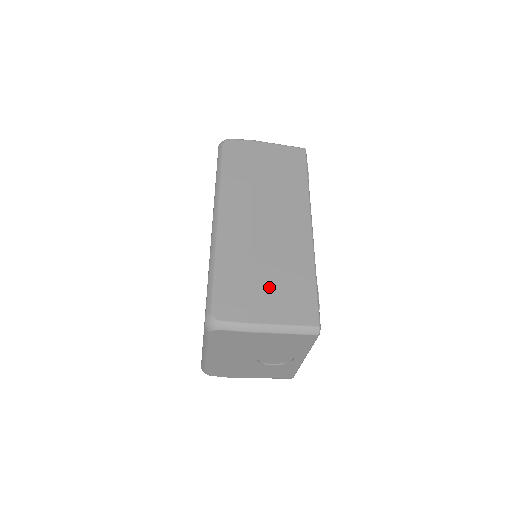
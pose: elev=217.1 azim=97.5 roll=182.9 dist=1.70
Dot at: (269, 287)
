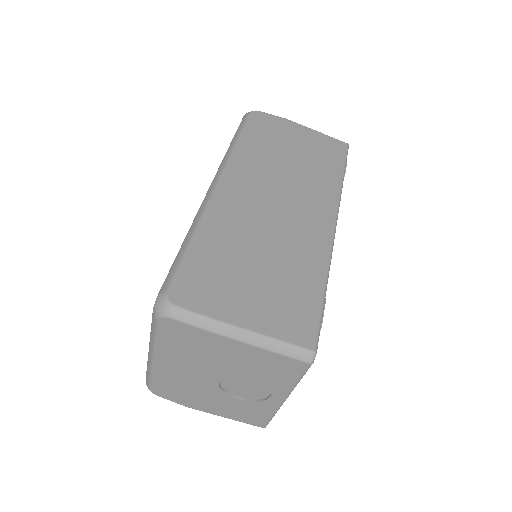
Dot at: (258, 281)
